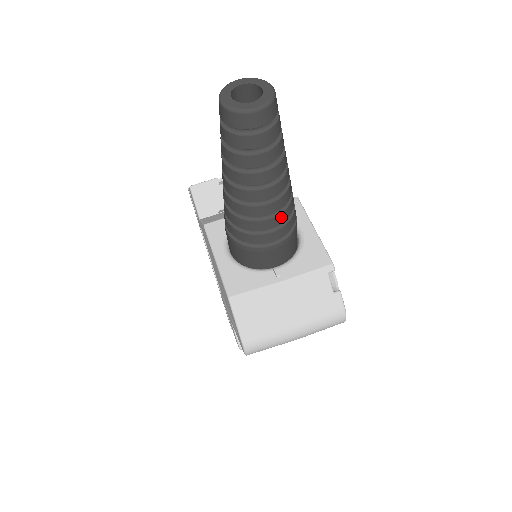
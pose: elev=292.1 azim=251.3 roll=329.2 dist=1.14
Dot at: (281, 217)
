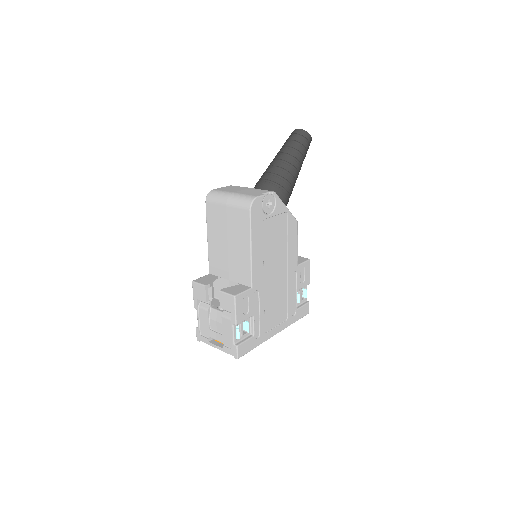
Dot at: (277, 171)
